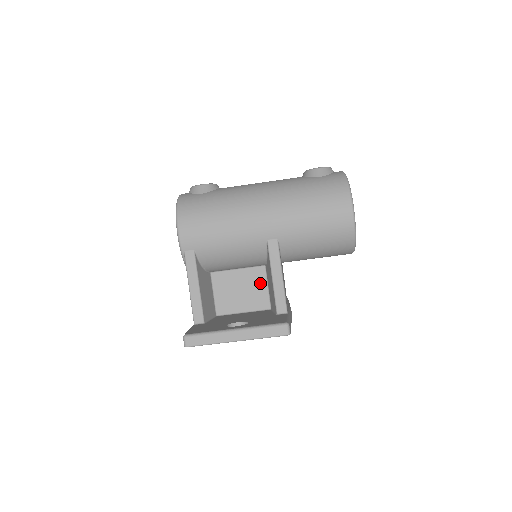
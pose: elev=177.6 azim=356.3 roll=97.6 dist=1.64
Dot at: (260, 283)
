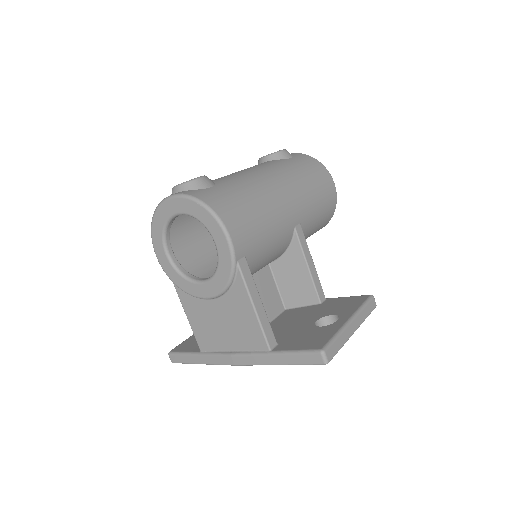
Dot at: (270, 284)
